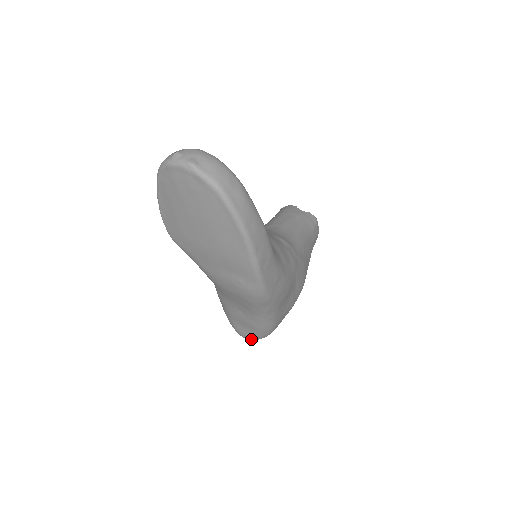
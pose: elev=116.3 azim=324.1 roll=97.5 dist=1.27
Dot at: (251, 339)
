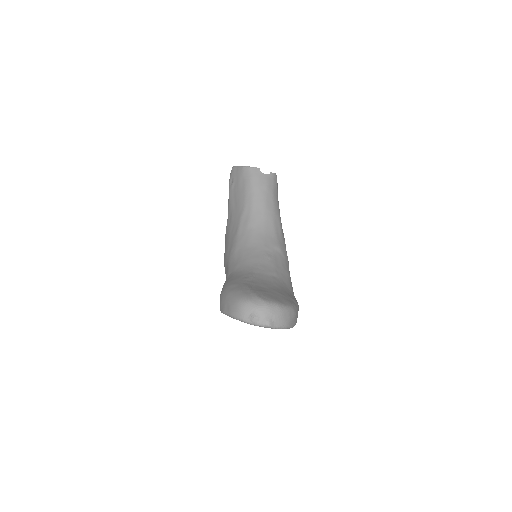
Dot at: occluded
